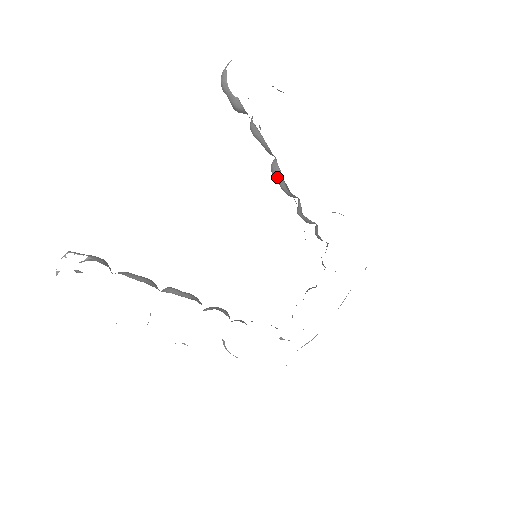
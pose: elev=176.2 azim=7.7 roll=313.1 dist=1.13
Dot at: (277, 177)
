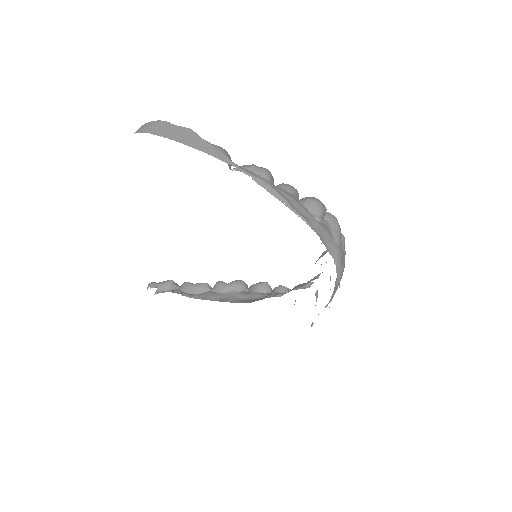
Dot at: occluded
